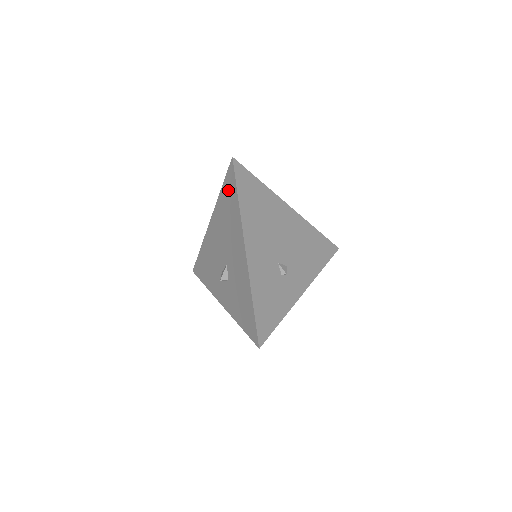
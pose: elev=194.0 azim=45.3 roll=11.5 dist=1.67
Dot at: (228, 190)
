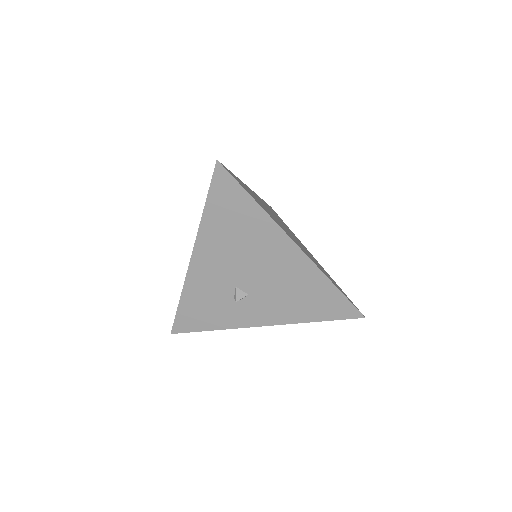
Dot at: occluded
